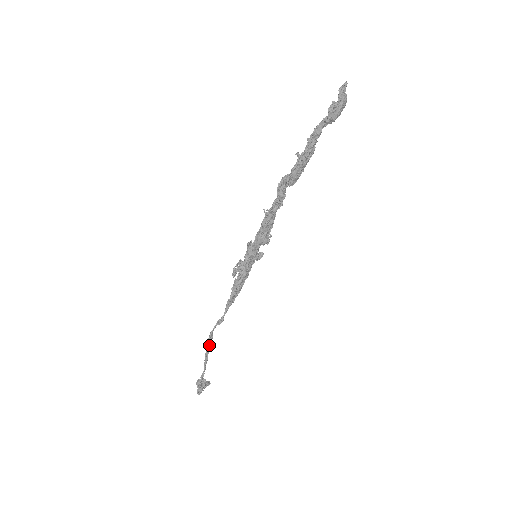
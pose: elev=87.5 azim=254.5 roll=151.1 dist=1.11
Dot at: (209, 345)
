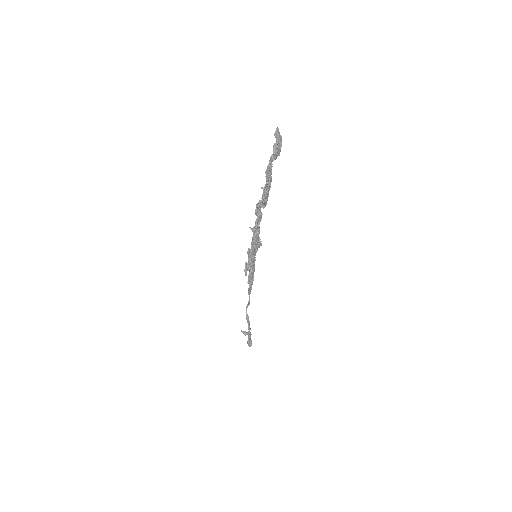
Dot at: (248, 322)
